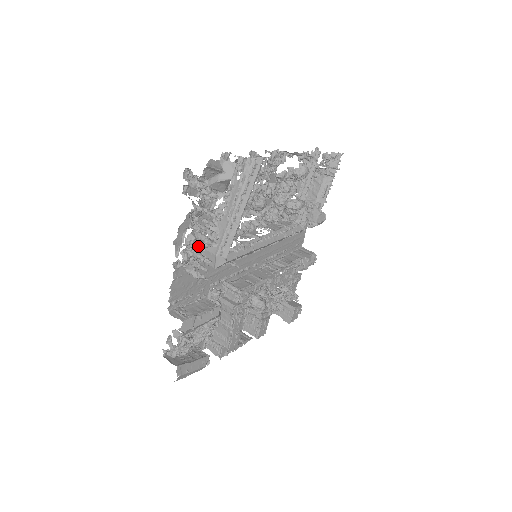
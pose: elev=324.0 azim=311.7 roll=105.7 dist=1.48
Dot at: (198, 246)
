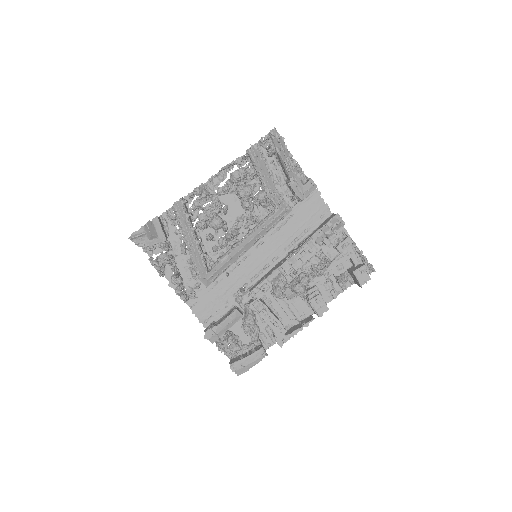
Dot at: (193, 278)
